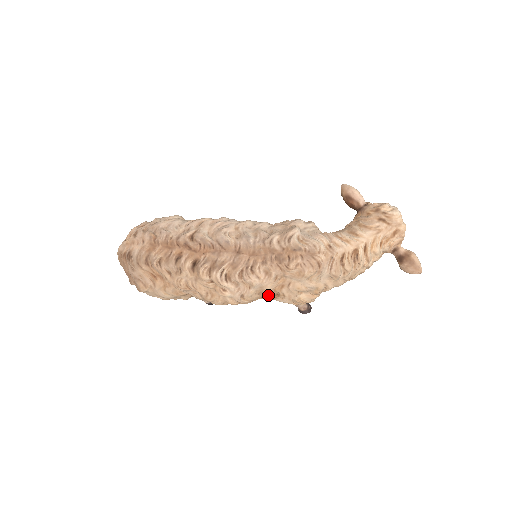
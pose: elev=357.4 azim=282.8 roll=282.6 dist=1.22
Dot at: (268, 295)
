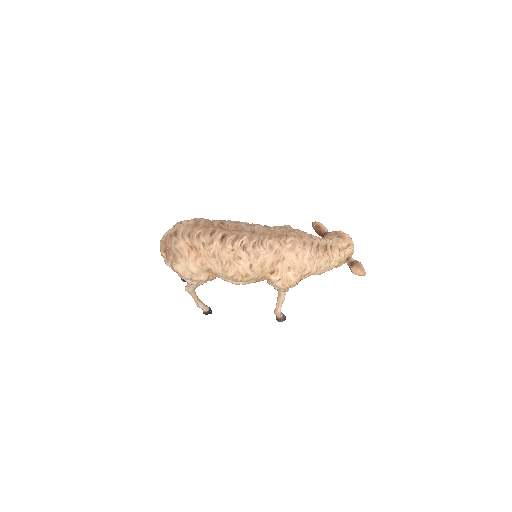
Dot at: (267, 270)
